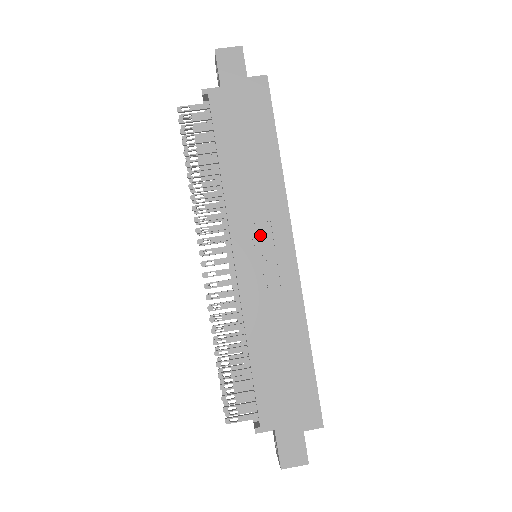
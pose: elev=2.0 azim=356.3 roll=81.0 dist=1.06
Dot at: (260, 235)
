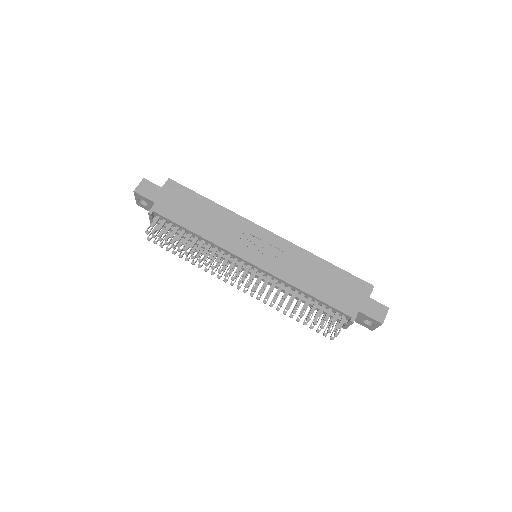
Dot at: (248, 241)
